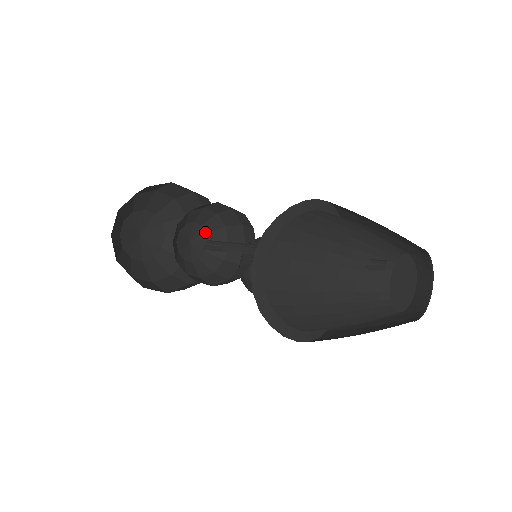
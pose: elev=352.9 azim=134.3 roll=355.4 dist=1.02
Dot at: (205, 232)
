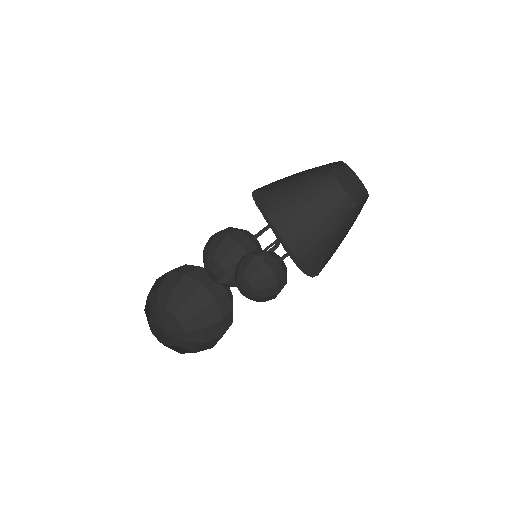
Dot at: occluded
